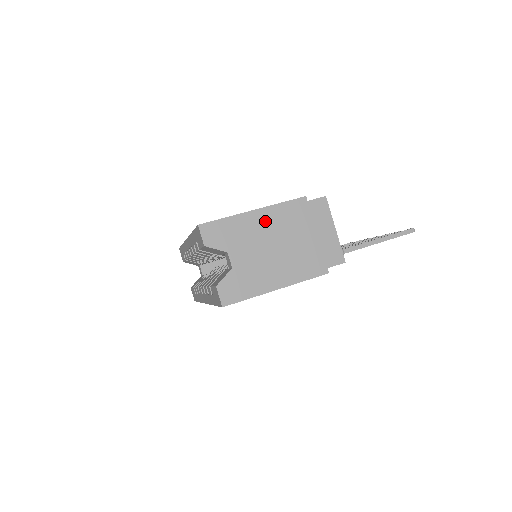
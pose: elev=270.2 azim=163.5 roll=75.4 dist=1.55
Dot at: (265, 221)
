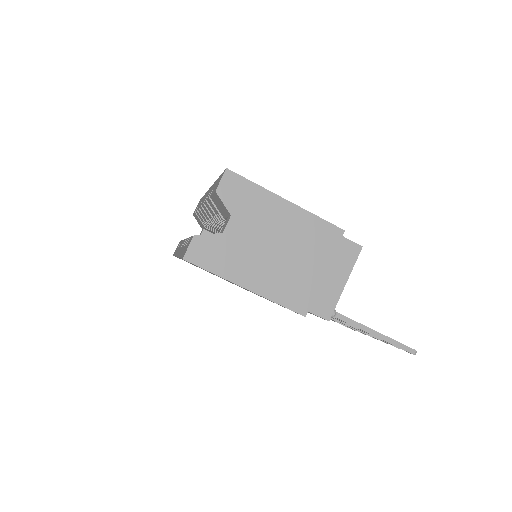
Dot at: (289, 219)
